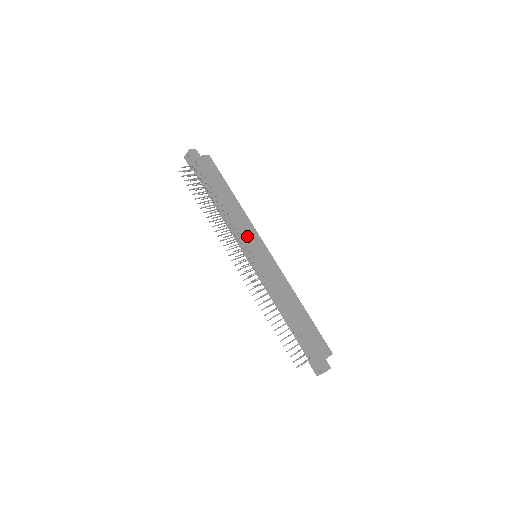
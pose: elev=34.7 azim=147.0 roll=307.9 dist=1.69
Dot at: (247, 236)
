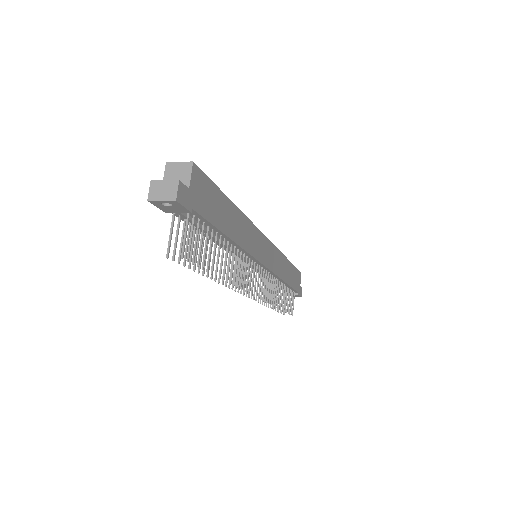
Dot at: (256, 253)
